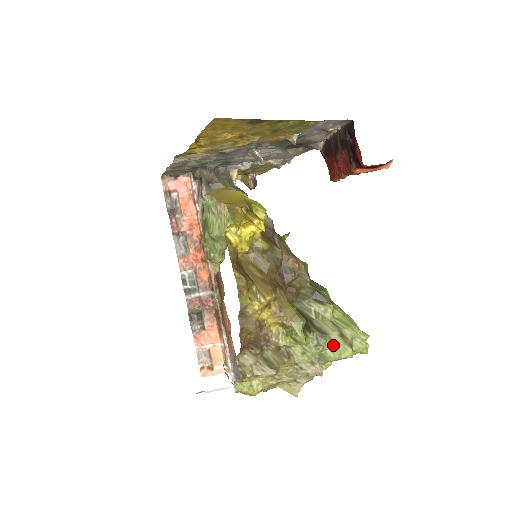
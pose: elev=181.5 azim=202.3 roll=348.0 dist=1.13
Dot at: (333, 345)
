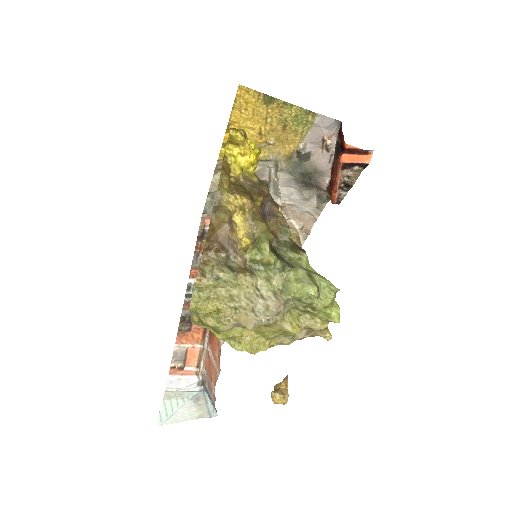
Dot at: (298, 278)
